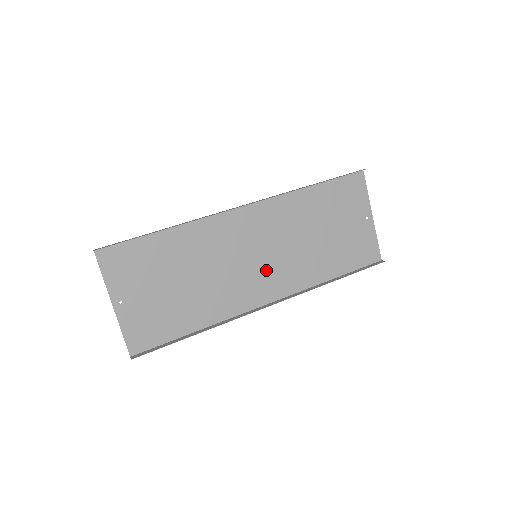
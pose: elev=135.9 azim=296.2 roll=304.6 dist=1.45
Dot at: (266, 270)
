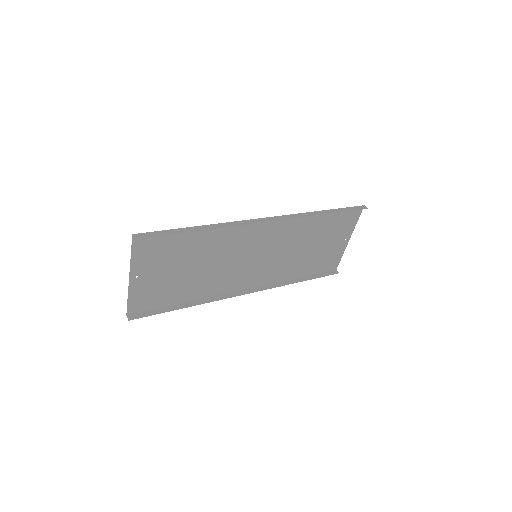
Dot at: (257, 266)
